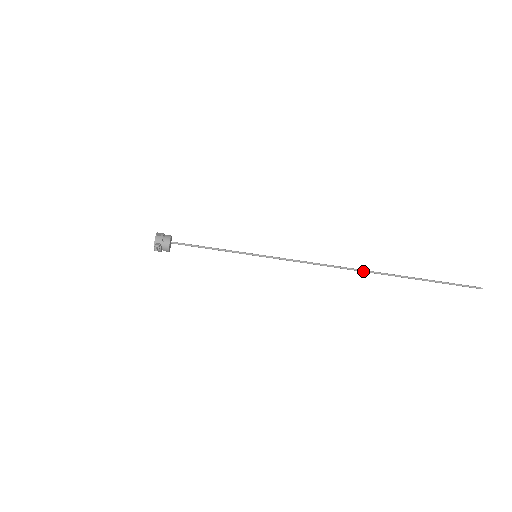
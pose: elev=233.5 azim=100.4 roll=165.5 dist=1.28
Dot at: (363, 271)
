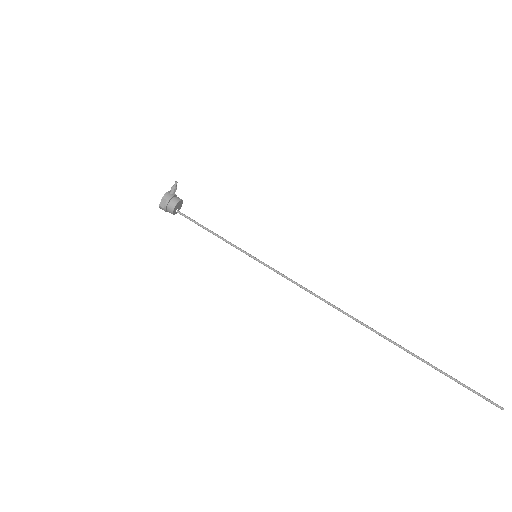
Dot at: (365, 324)
